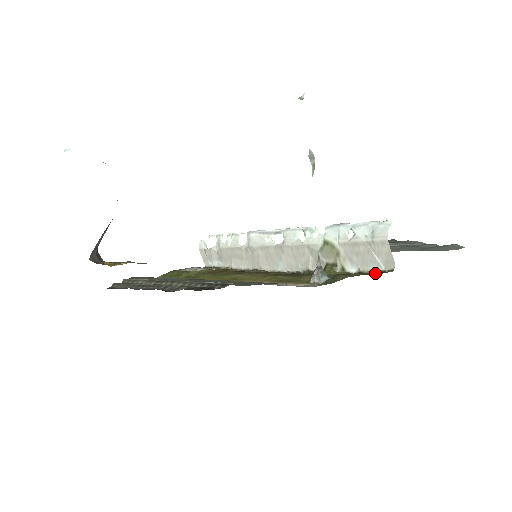
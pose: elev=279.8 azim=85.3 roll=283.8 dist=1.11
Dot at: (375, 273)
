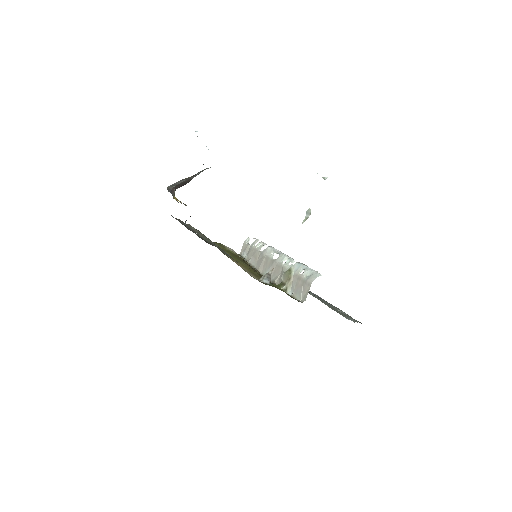
Dot at: occluded
